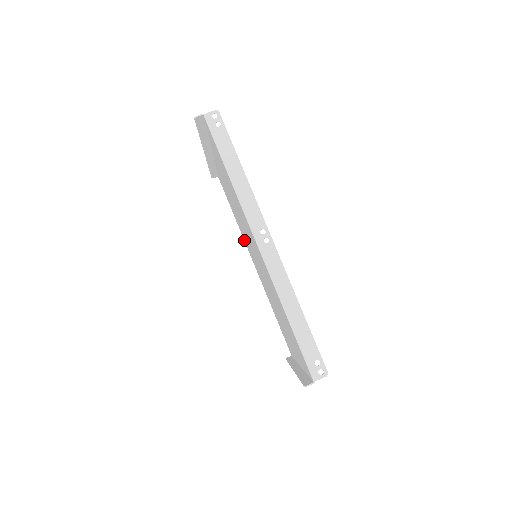
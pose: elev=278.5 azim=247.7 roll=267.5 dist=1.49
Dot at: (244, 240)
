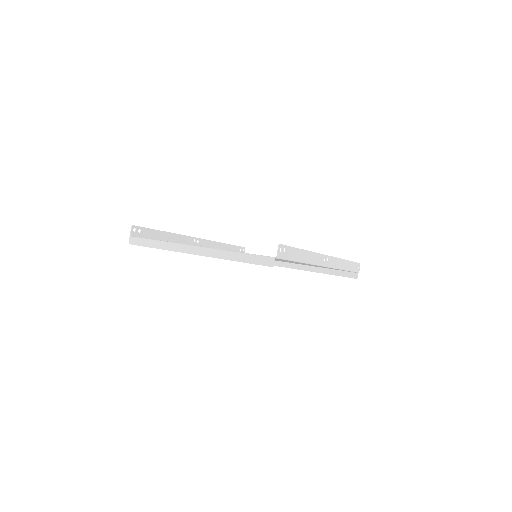
Dot at: occluded
